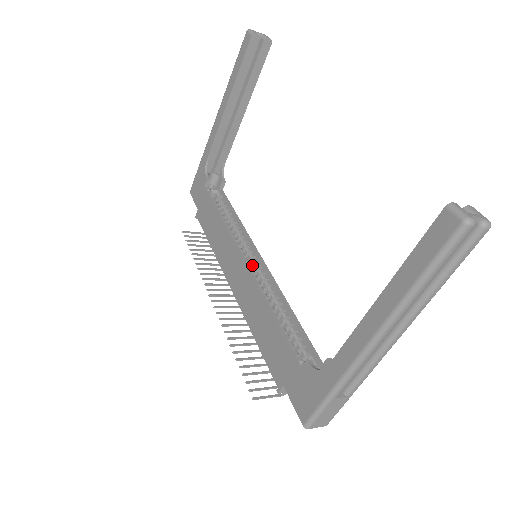
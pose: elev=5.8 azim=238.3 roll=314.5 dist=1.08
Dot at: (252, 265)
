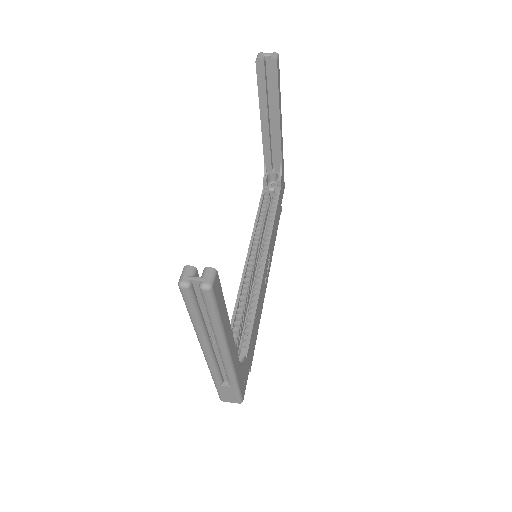
Dot at: (259, 262)
